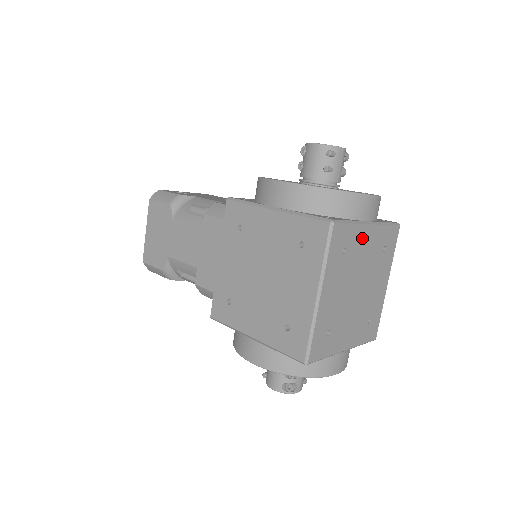
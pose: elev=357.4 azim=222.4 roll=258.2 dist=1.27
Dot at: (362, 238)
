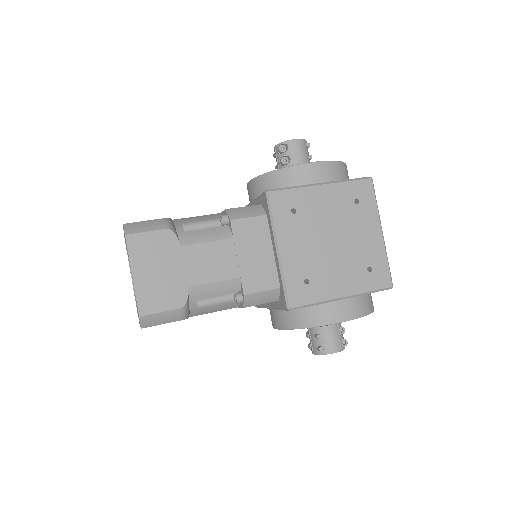
Dot at: occluded
